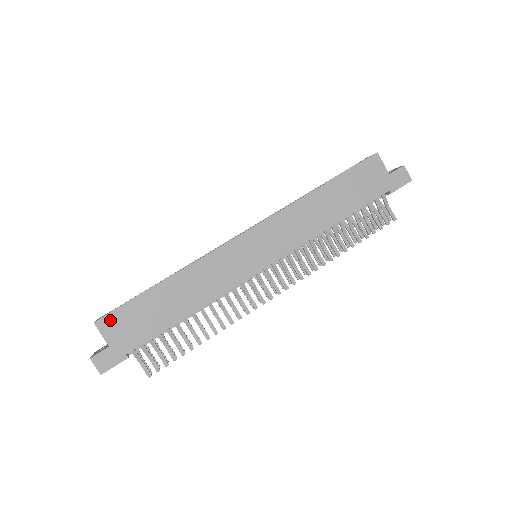
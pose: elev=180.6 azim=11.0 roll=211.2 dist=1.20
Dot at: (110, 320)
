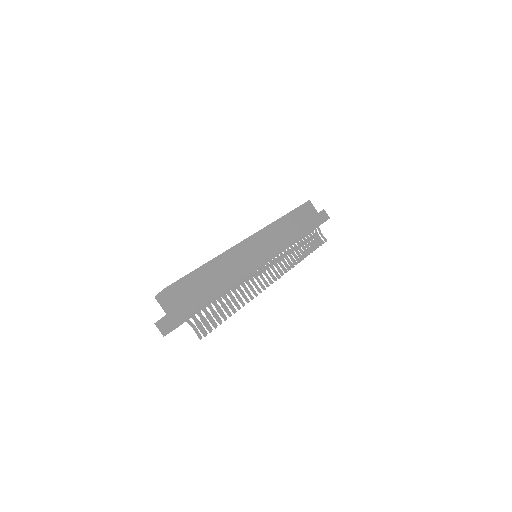
Dot at: (176, 287)
